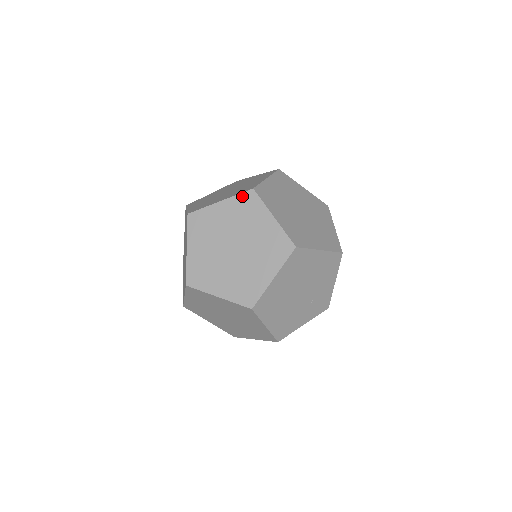
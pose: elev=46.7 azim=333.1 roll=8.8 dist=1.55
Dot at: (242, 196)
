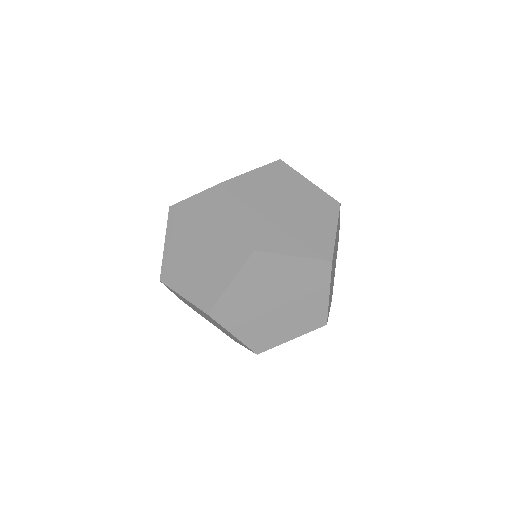
Dot at: (318, 263)
